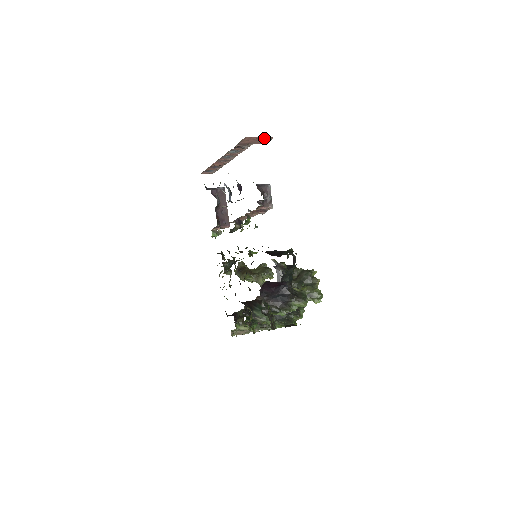
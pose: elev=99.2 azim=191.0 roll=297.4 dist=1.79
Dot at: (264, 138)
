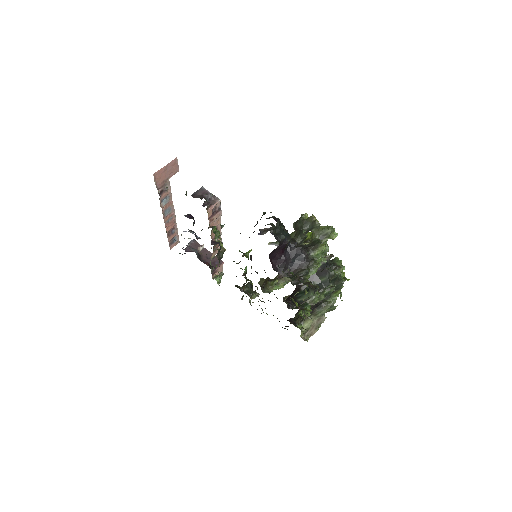
Dot at: (170, 164)
